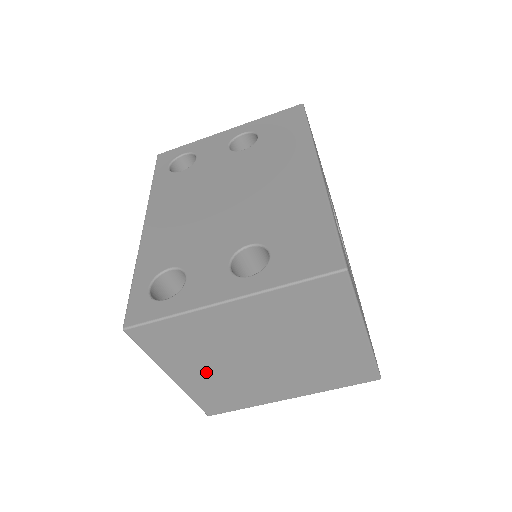
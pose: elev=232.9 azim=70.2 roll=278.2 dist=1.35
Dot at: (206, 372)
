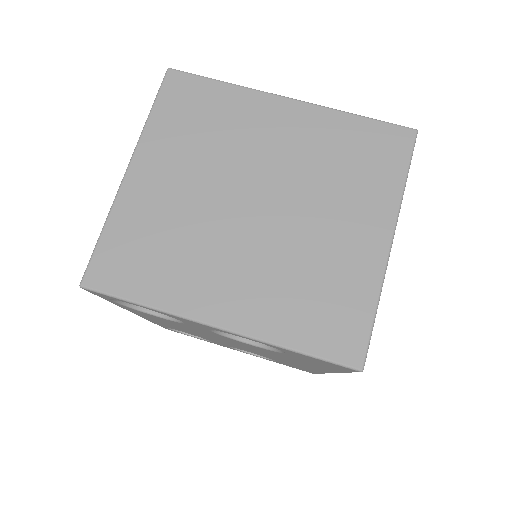
Dot at: (173, 185)
